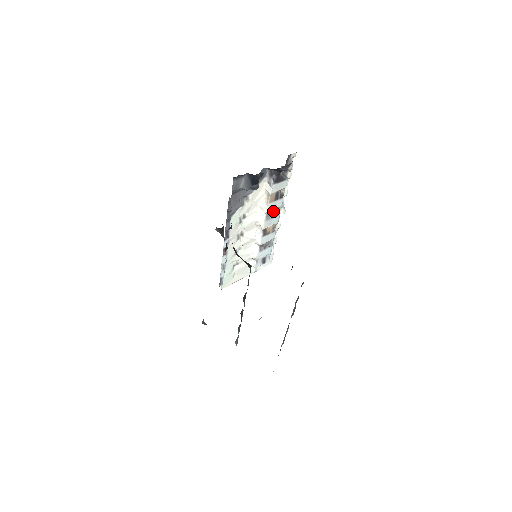
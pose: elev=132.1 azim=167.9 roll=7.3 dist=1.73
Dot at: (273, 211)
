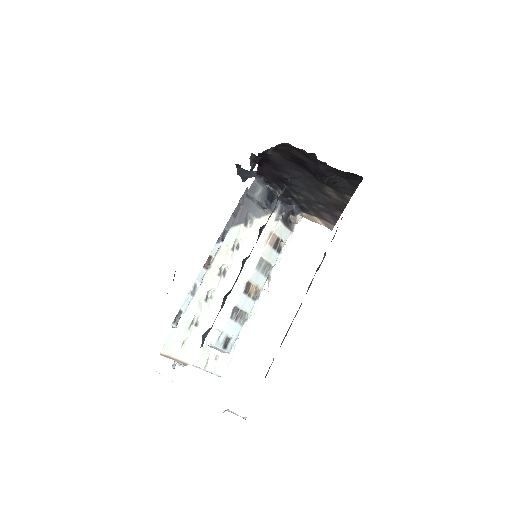
Dot at: (265, 263)
